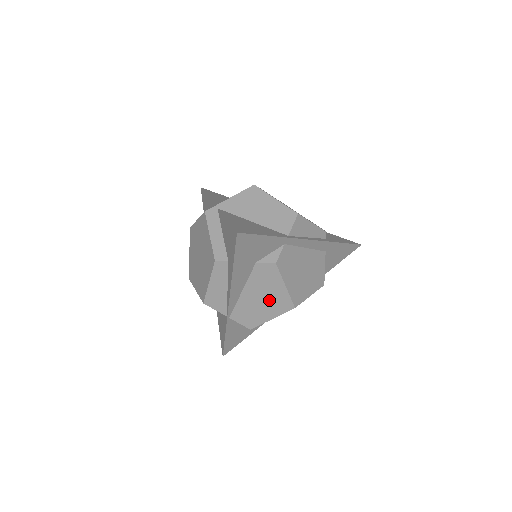
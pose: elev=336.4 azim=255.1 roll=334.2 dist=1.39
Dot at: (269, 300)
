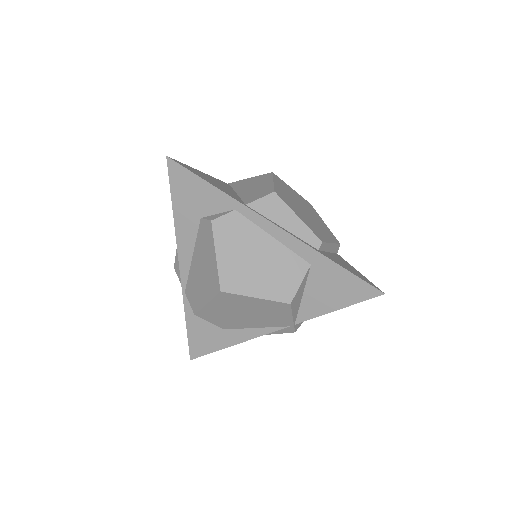
Dot at: (206, 274)
